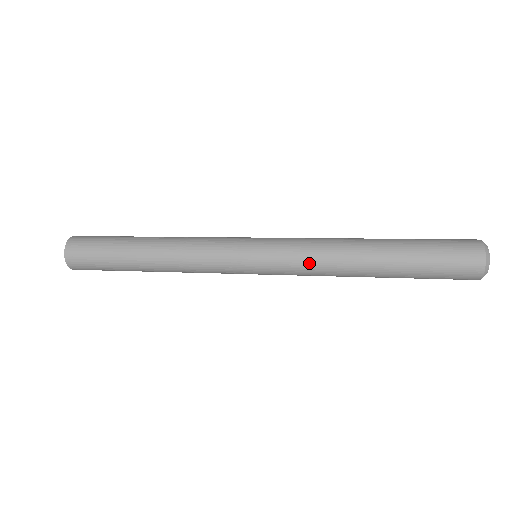
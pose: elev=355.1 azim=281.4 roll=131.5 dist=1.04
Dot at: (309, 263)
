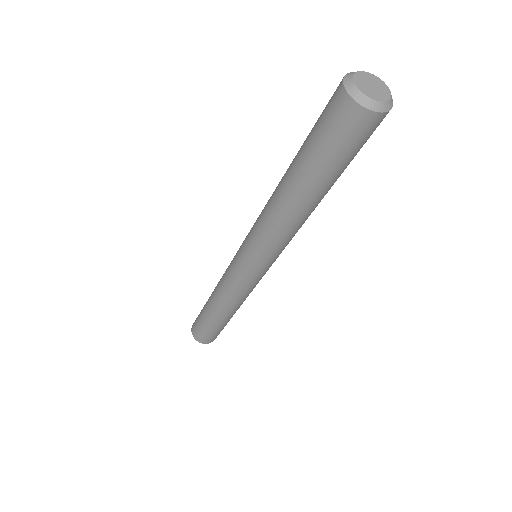
Dot at: (258, 220)
